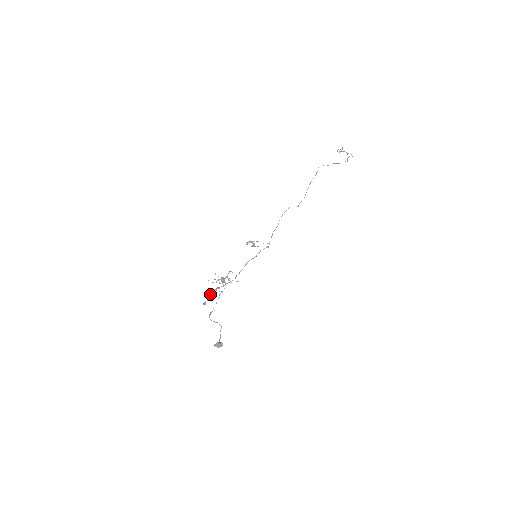
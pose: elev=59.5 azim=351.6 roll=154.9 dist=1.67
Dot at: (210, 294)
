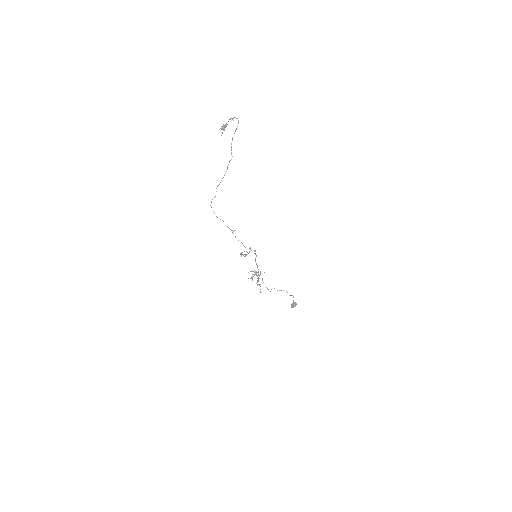
Dot at: occluded
